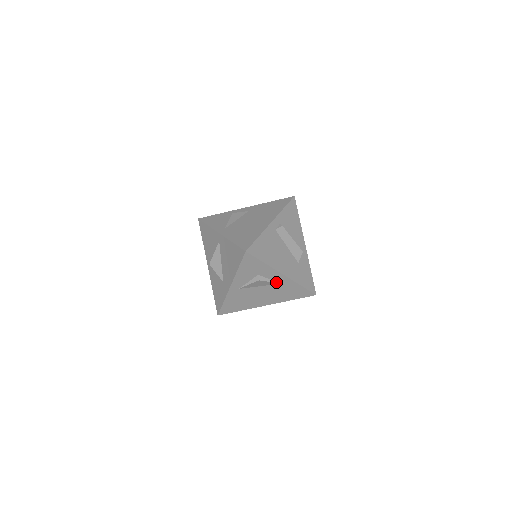
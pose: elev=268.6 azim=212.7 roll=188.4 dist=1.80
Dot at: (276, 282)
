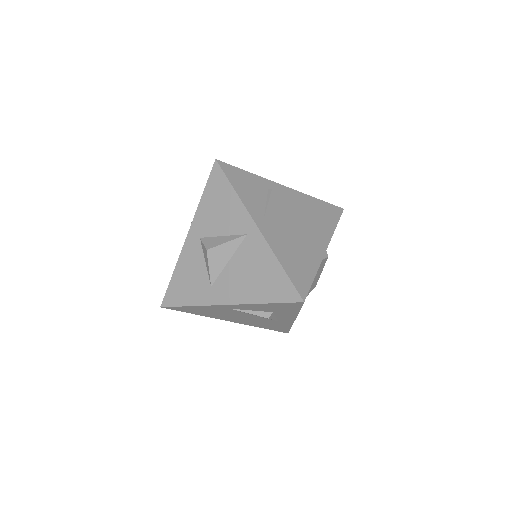
Dot at: (277, 320)
